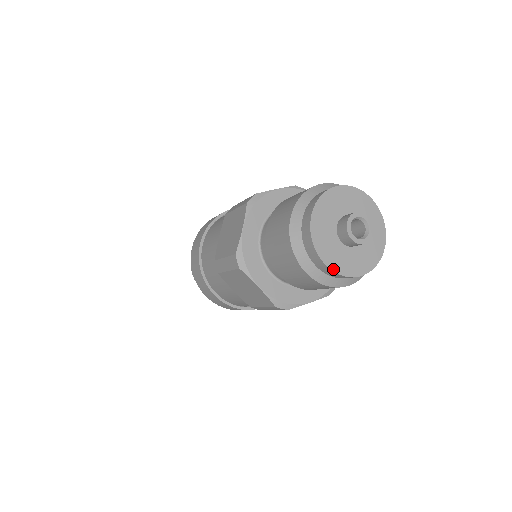
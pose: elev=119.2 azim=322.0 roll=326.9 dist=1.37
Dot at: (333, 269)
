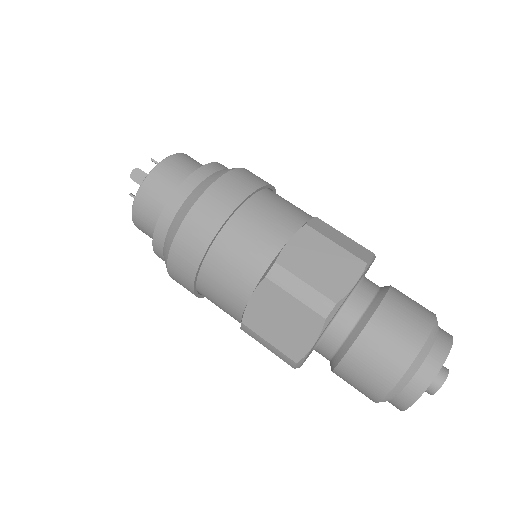
Dot at: occluded
